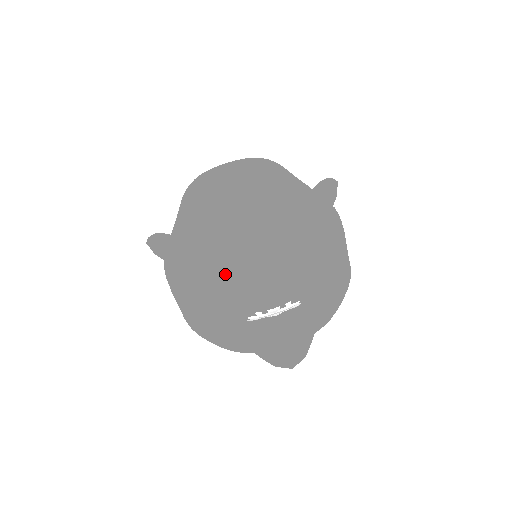
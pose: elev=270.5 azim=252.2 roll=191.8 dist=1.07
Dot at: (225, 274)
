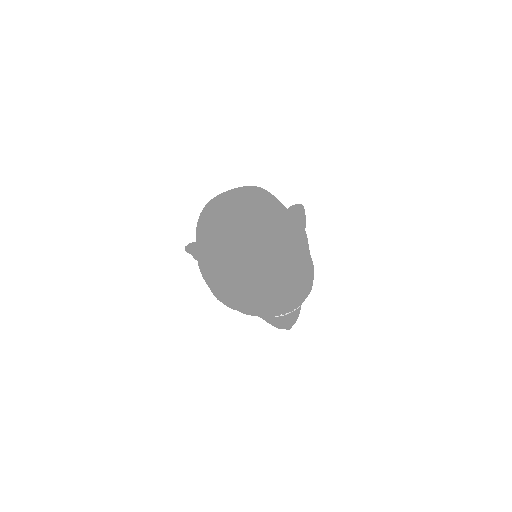
Dot at: (269, 303)
